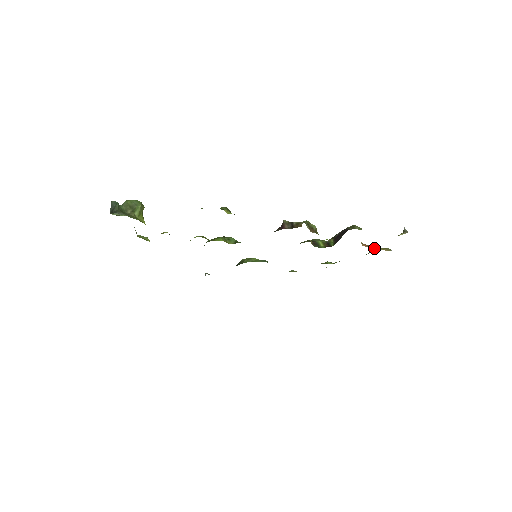
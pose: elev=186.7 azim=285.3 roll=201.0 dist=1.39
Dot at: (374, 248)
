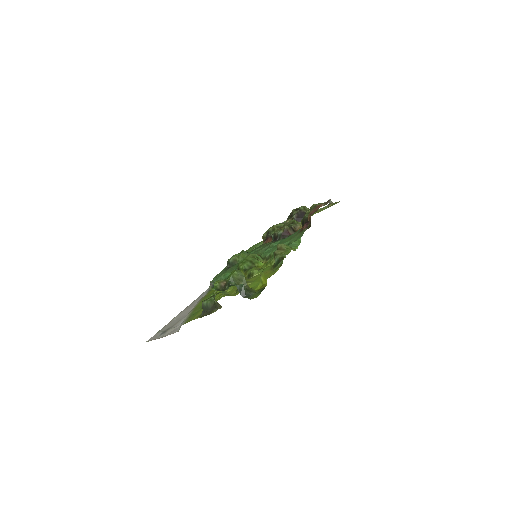
Dot at: occluded
